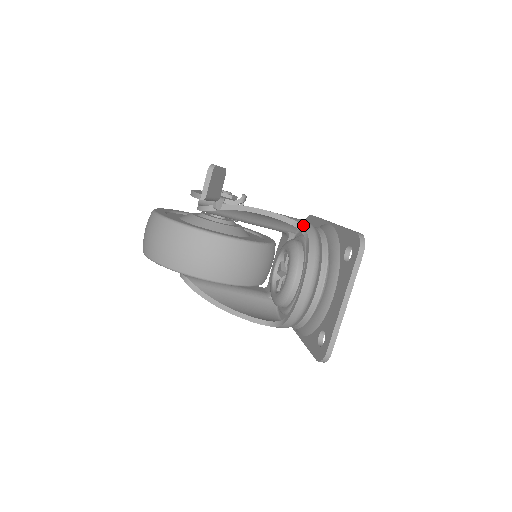
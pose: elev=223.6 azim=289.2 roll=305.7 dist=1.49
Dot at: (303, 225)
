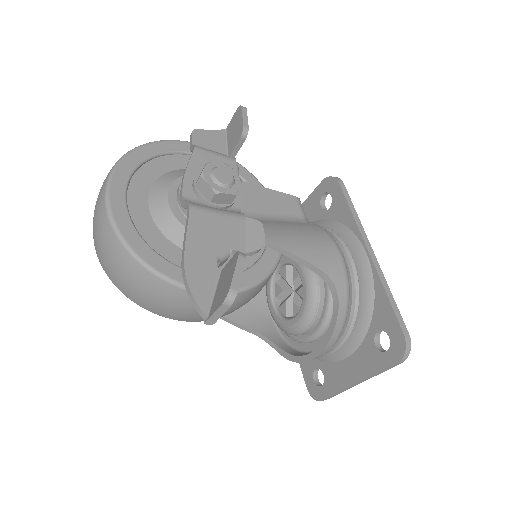
Dot at: (335, 282)
